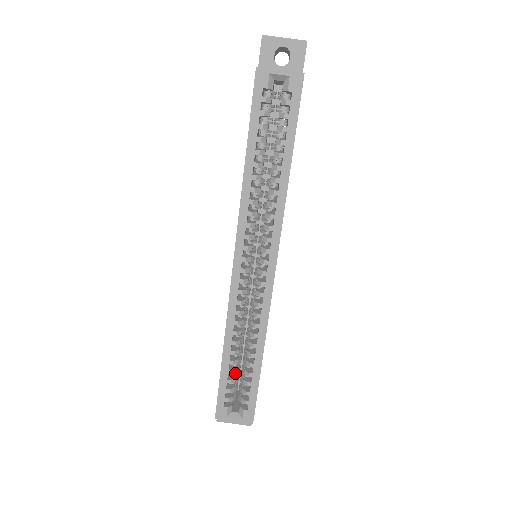
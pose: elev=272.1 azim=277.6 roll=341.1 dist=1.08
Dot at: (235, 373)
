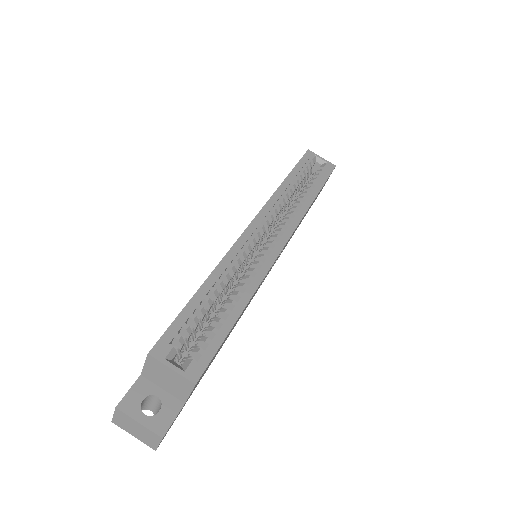
Dot at: (198, 322)
